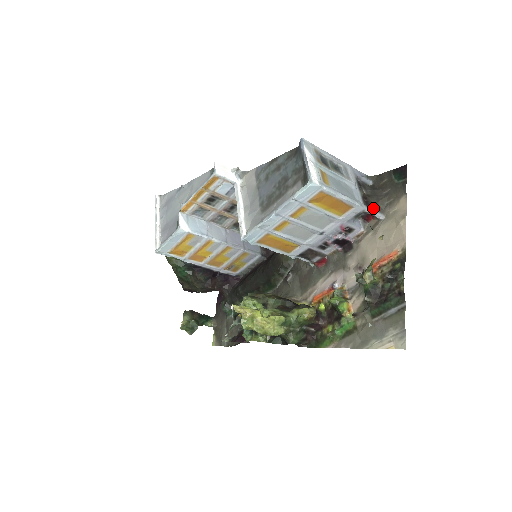
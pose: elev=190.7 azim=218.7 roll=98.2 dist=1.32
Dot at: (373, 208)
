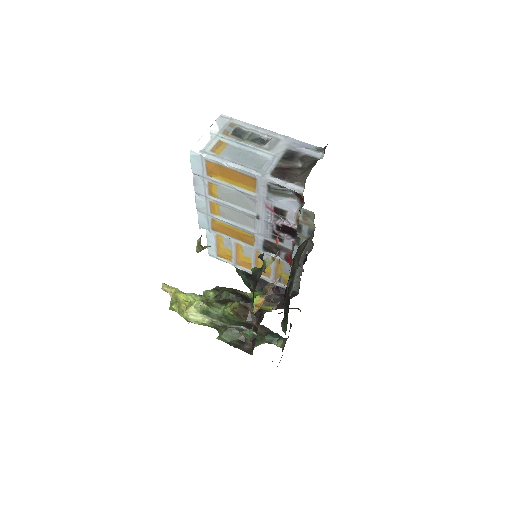
Dot at: (289, 180)
